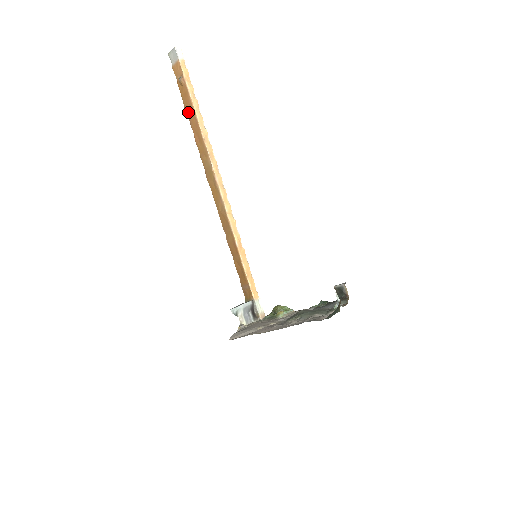
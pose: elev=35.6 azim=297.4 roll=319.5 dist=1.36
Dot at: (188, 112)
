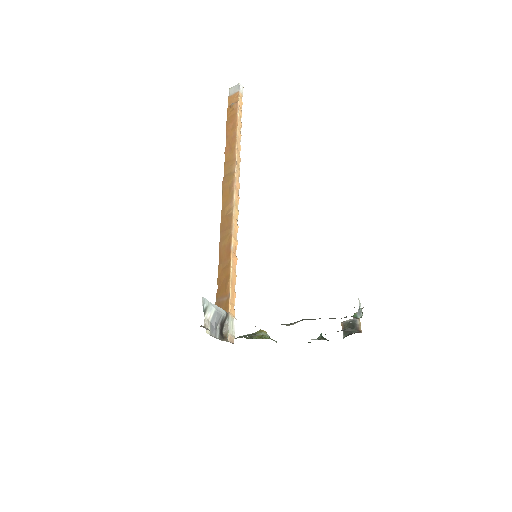
Dot at: (228, 129)
